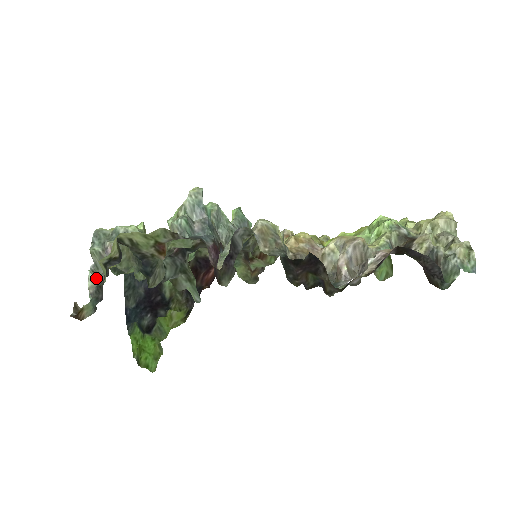
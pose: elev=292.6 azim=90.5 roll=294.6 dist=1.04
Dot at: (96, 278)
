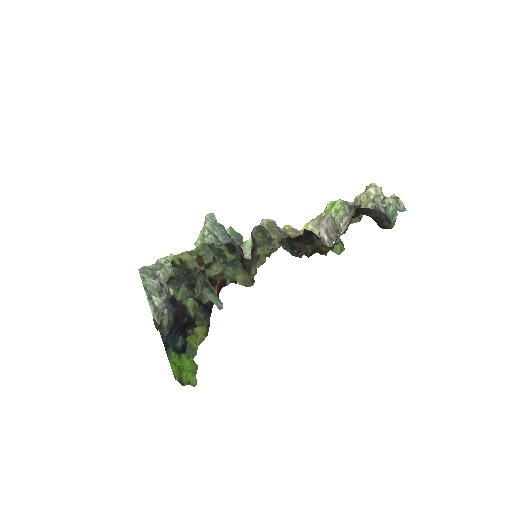
Dot at: (160, 298)
